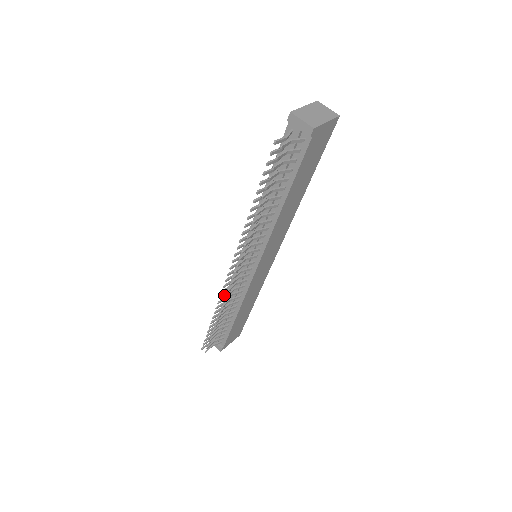
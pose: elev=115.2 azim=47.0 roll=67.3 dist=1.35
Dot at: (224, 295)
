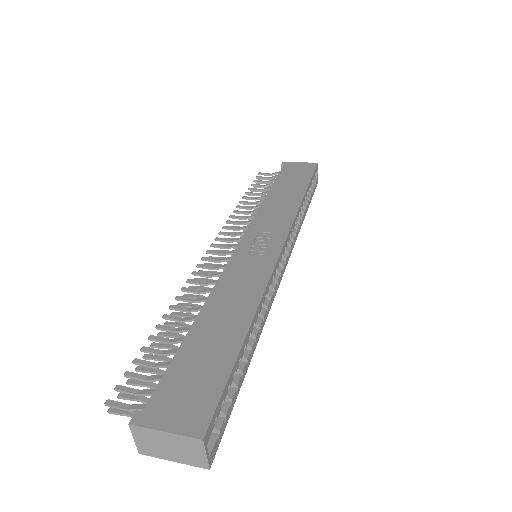
Dot at: (233, 223)
